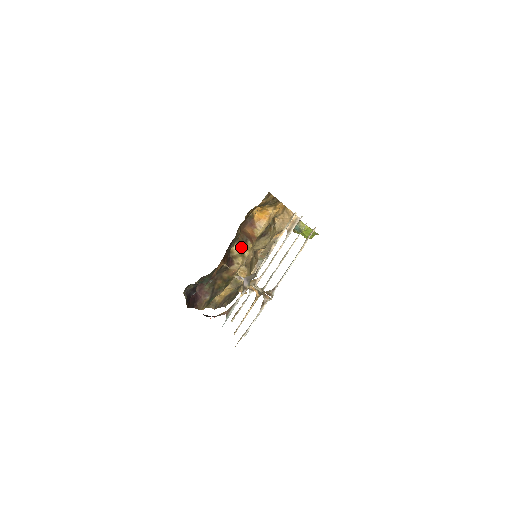
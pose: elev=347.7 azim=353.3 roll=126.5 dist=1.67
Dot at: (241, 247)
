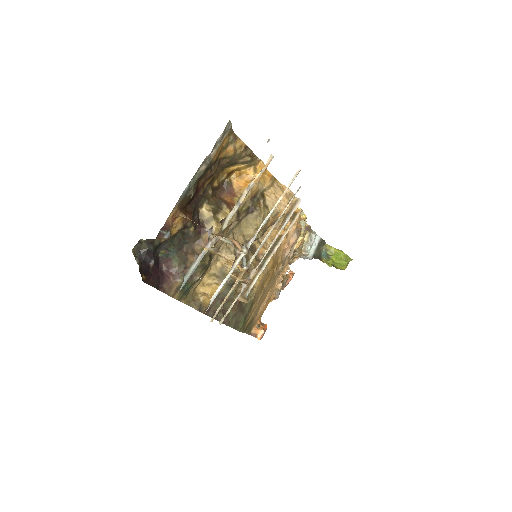
Dot at: (213, 209)
